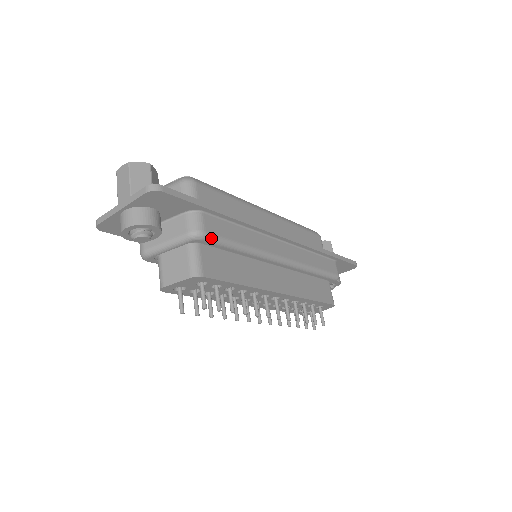
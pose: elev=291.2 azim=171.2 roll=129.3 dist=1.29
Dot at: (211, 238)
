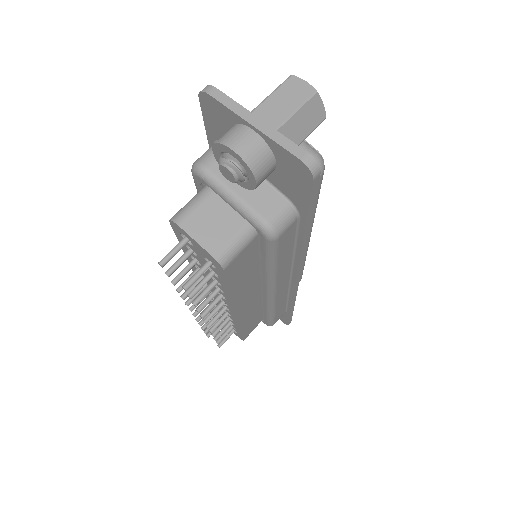
Dot at: (273, 245)
